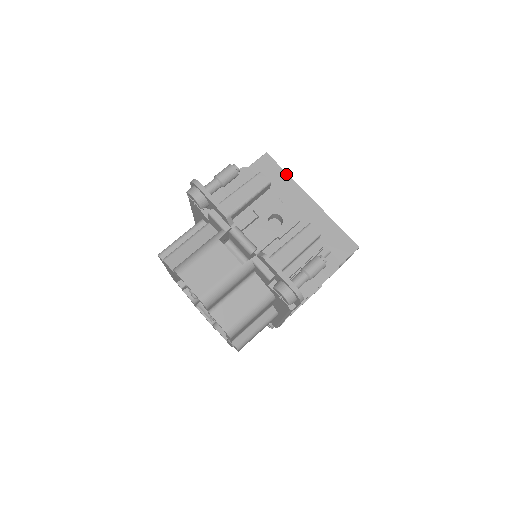
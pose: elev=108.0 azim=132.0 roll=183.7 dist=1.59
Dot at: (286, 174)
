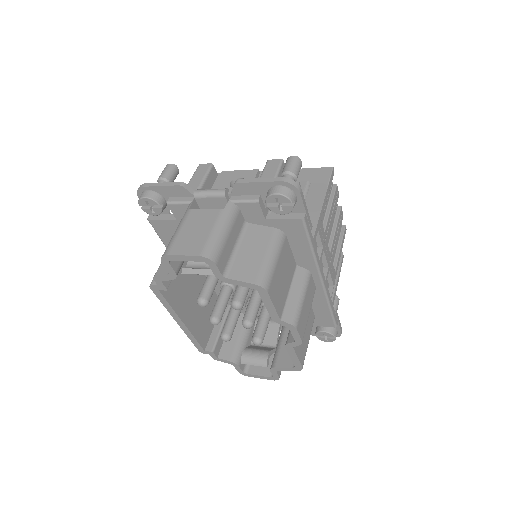
Dot at: occluded
